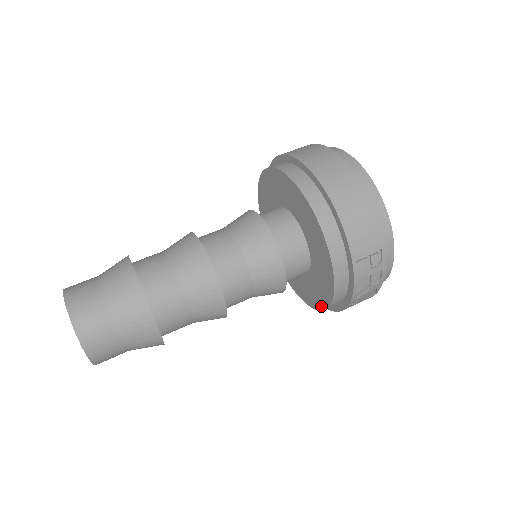
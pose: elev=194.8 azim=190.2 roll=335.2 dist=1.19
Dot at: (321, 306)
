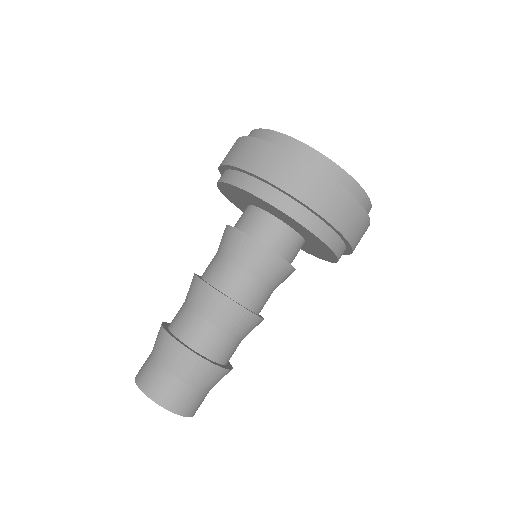
Dot at: occluded
